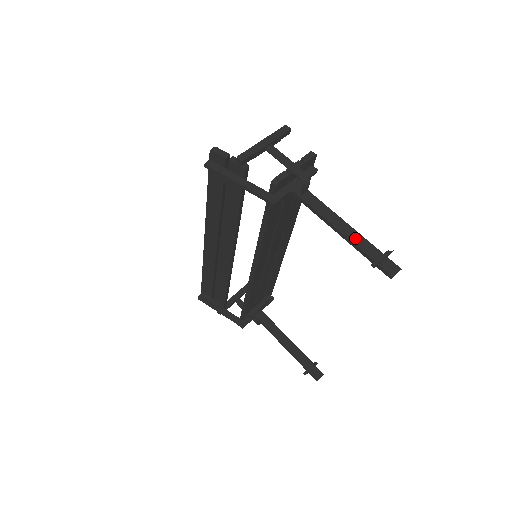
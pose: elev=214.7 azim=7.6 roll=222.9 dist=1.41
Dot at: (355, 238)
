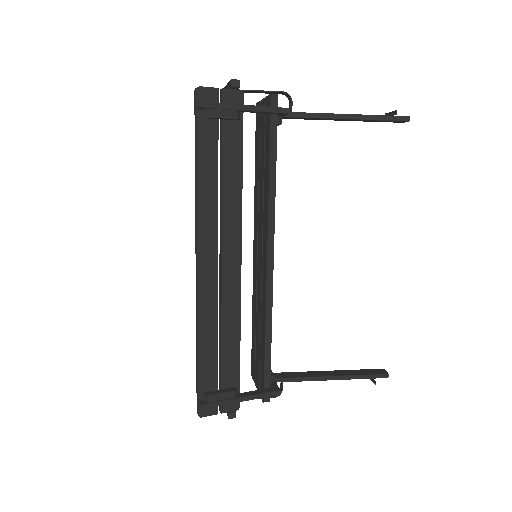
Dot at: (359, 115)
